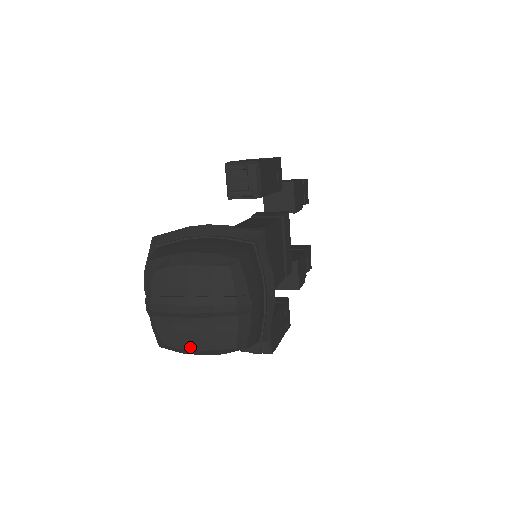
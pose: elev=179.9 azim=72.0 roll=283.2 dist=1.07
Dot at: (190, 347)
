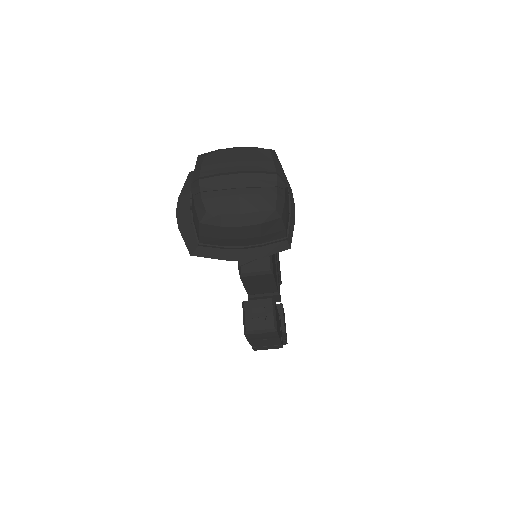
Dot at: (233, 211)
